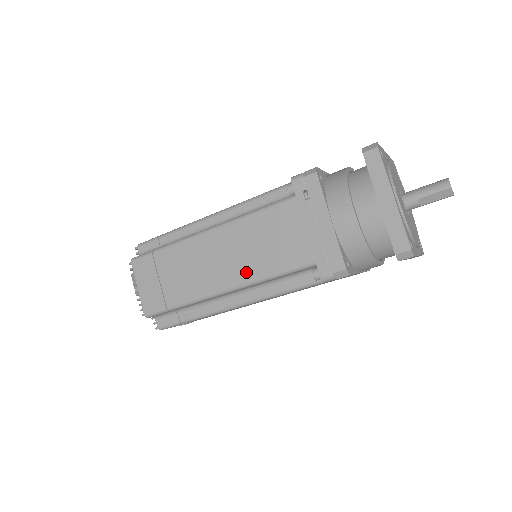
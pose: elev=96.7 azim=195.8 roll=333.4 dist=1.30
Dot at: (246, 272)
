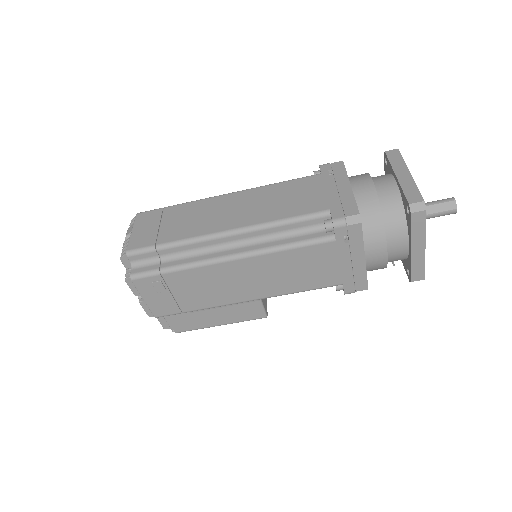
Dot at: (256, 218)
